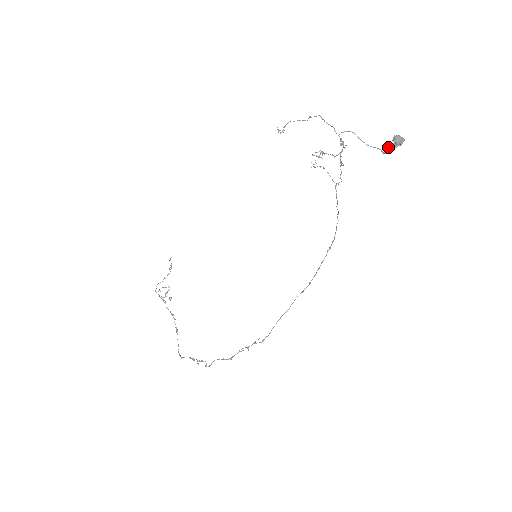
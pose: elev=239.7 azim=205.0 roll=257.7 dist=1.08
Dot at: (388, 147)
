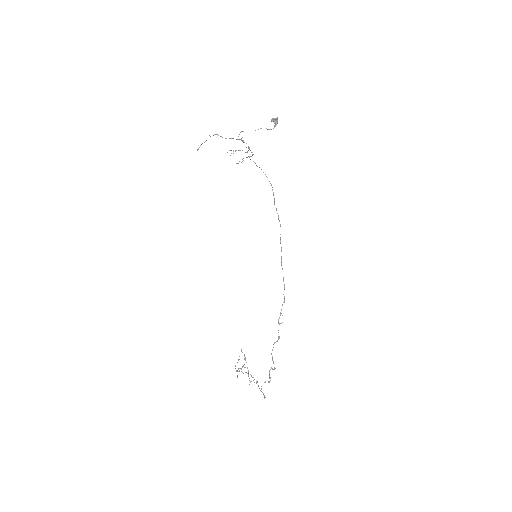
Dot at: (273, 128)
